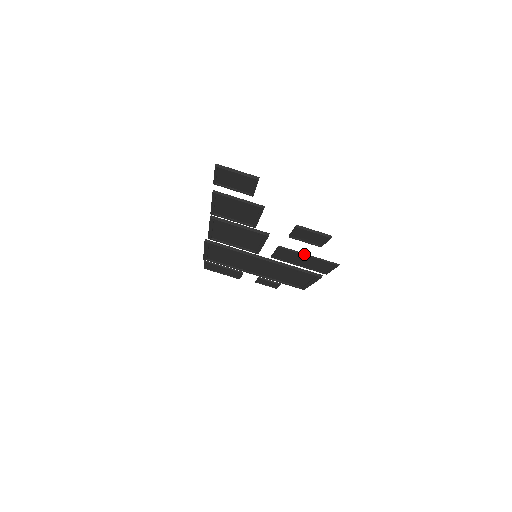
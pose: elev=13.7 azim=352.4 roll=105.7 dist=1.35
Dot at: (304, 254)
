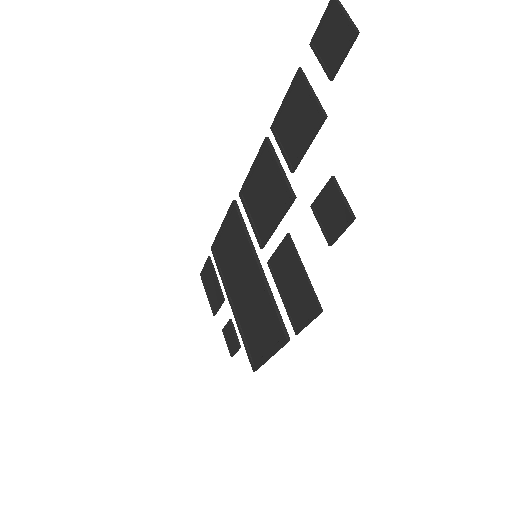
Dot at: (302, 264)
